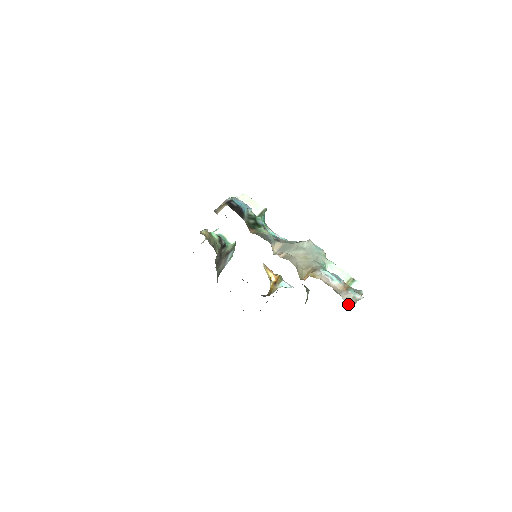
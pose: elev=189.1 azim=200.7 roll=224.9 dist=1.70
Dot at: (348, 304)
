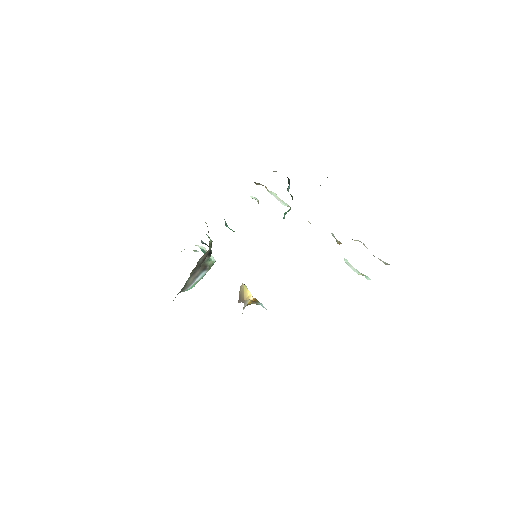
Dot at: (384, 263)
